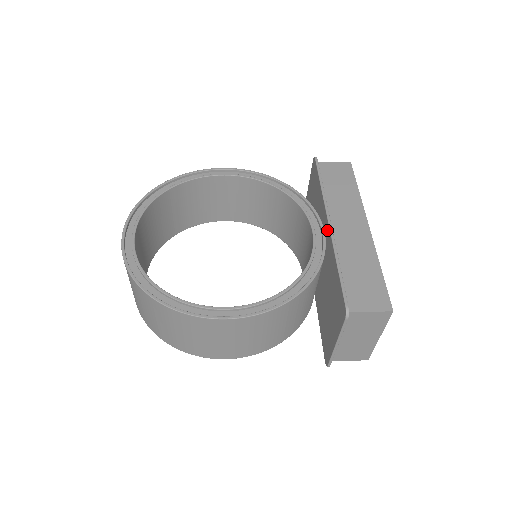
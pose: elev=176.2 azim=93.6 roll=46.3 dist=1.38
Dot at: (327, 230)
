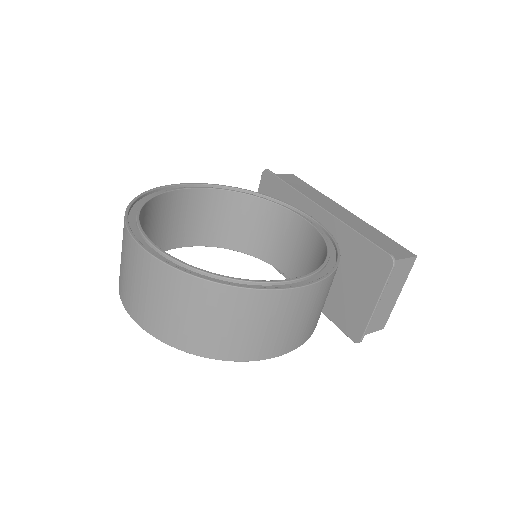
Dot at: (321, 214)
